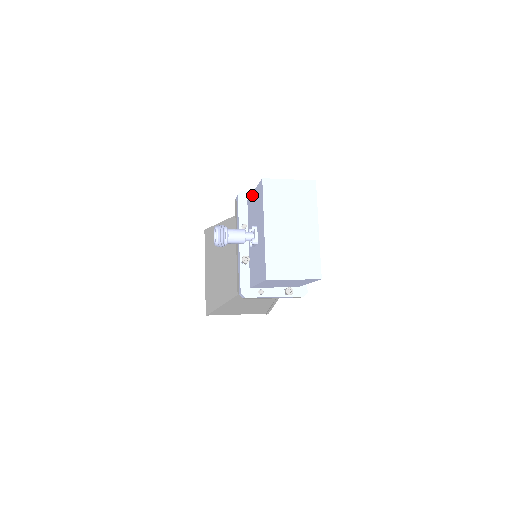
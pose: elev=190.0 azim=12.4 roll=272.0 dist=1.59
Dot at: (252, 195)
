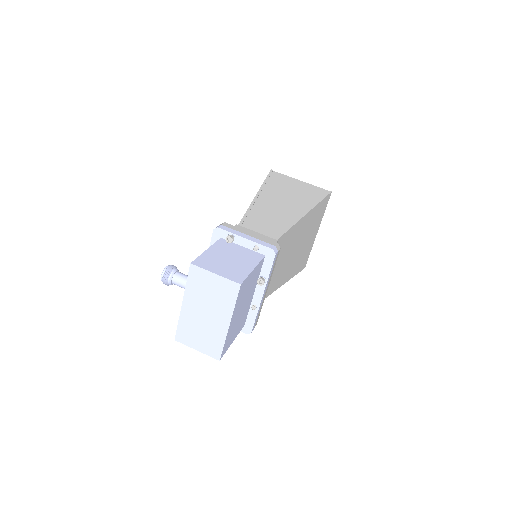
Dot at: (209, 248)
